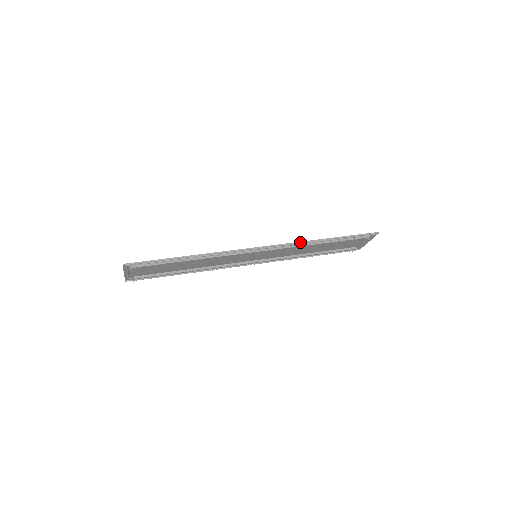
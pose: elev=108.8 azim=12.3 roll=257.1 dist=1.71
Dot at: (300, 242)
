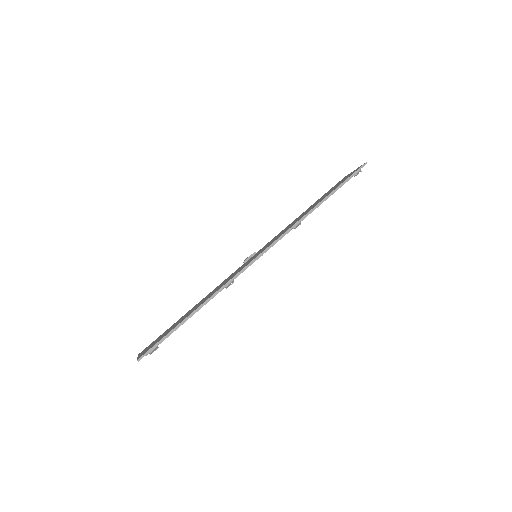
Dot at: (297, 222)
